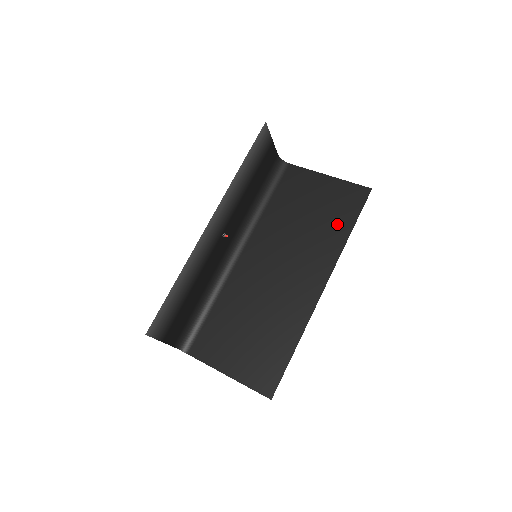
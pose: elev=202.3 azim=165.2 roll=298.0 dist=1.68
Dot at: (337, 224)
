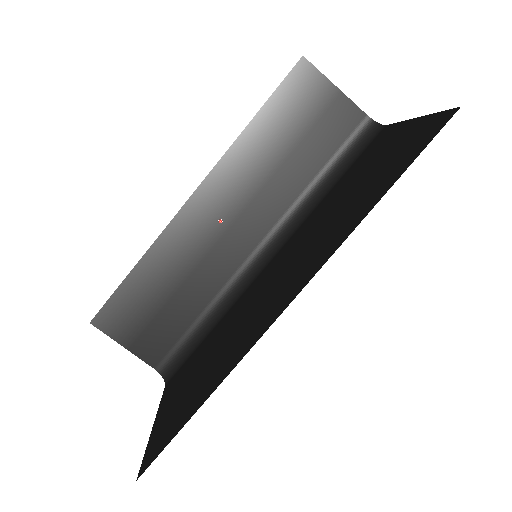
Dot at: (372, 193)
